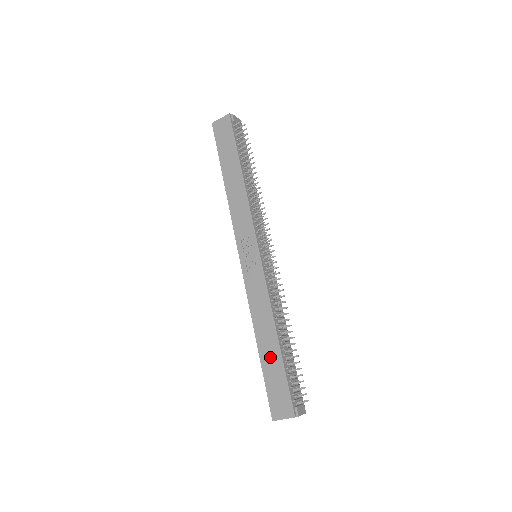
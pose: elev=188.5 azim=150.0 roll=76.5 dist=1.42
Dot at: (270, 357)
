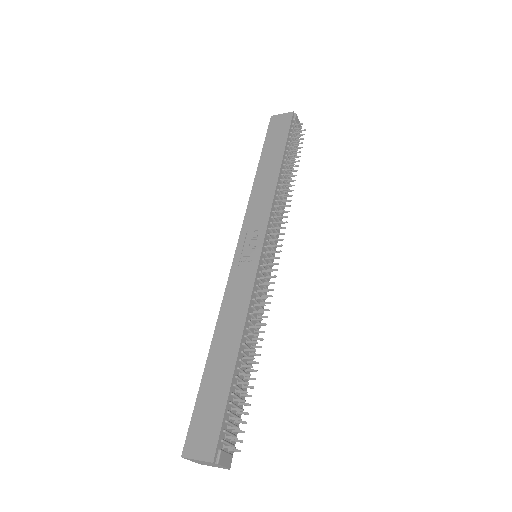
Dot at: (218, 371)
